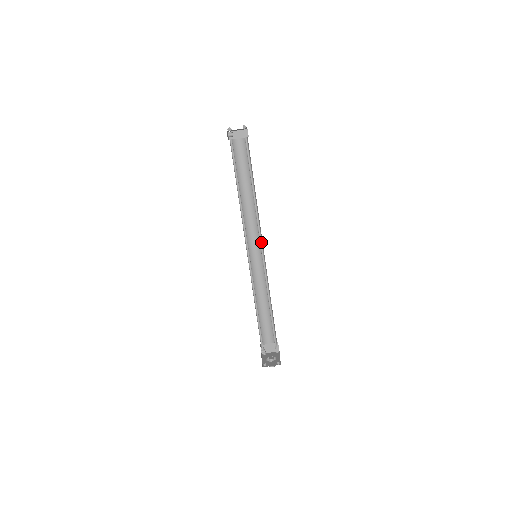
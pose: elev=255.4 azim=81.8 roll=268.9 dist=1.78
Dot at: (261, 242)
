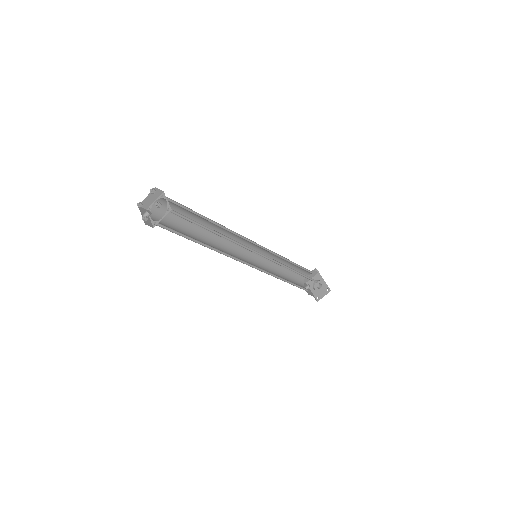
Dot at: (255, 251)
